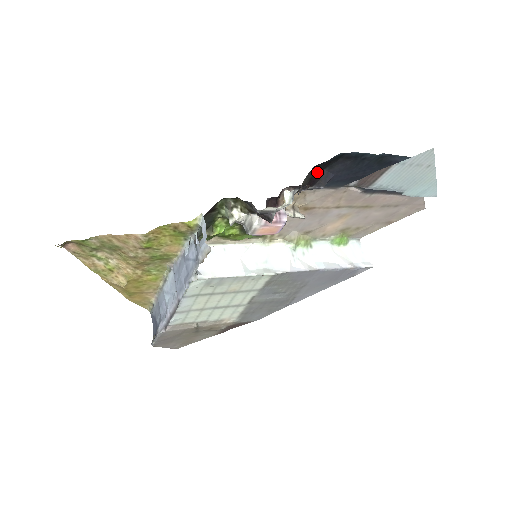
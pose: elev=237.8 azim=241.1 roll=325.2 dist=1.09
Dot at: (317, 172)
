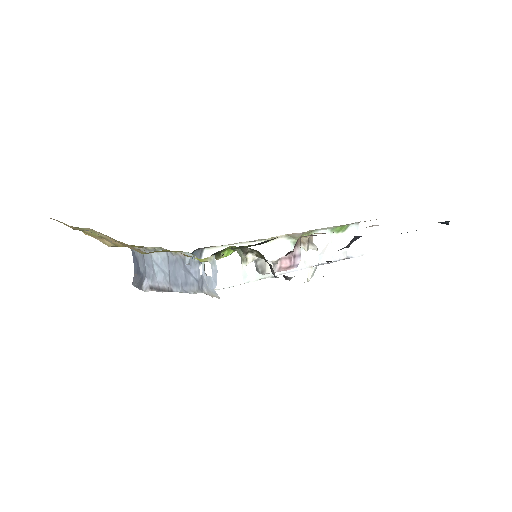
Dot at: occluded
